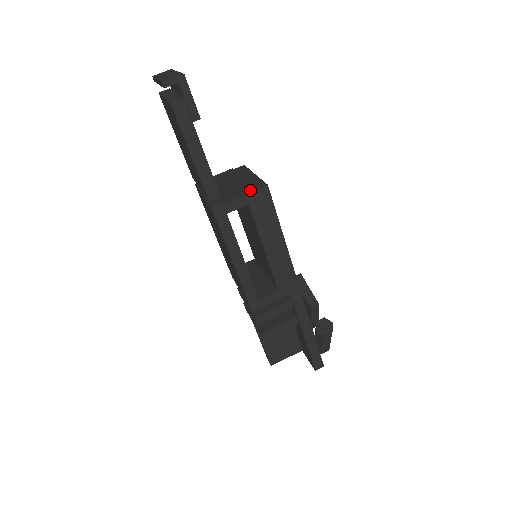
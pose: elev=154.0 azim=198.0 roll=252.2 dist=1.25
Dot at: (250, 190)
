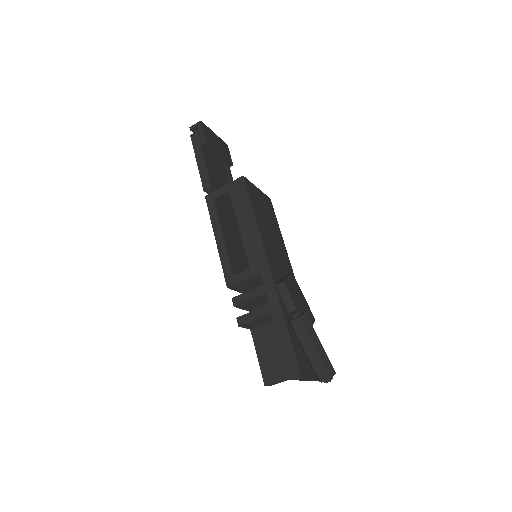
Dot at: (233, 183)
